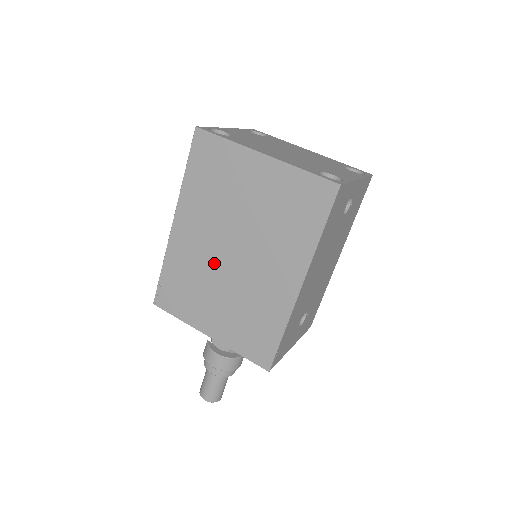
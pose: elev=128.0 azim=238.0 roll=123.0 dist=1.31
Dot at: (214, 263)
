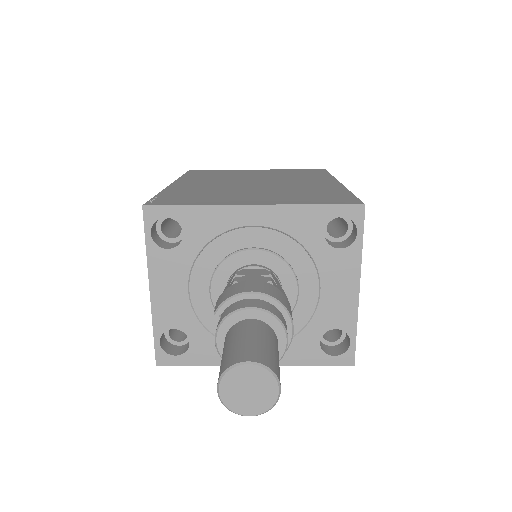
Dot at: (235, 186)
